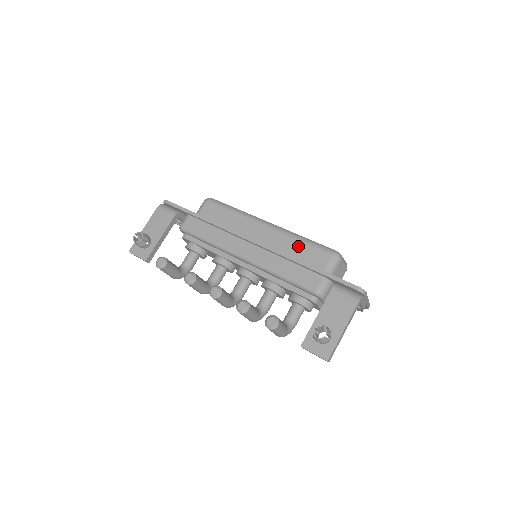
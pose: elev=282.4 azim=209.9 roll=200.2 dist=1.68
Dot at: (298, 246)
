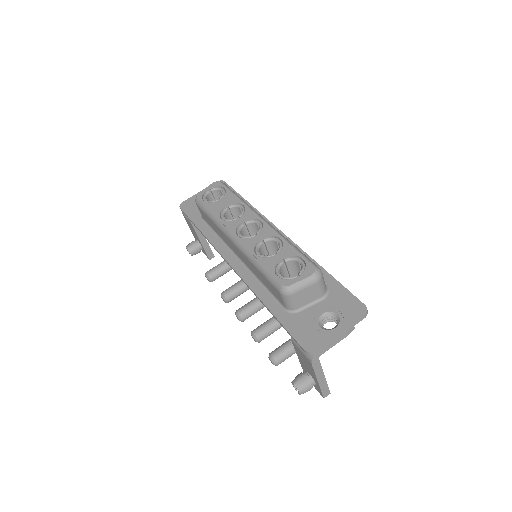
Dot at: (258, 273)
